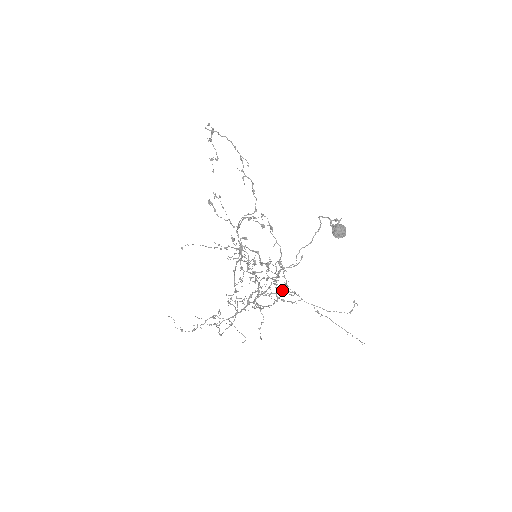
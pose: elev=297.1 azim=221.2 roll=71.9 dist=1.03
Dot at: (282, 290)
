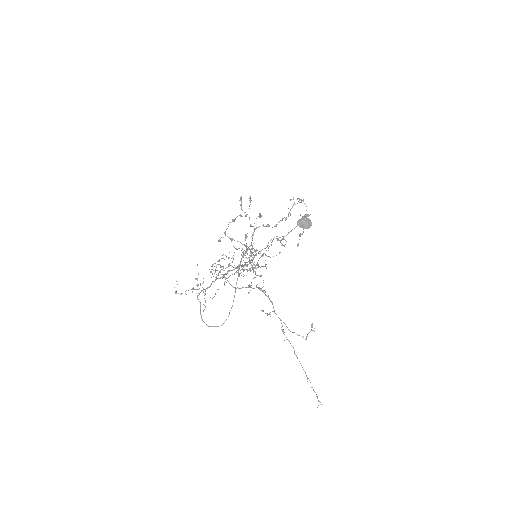
Dot at: occluded
